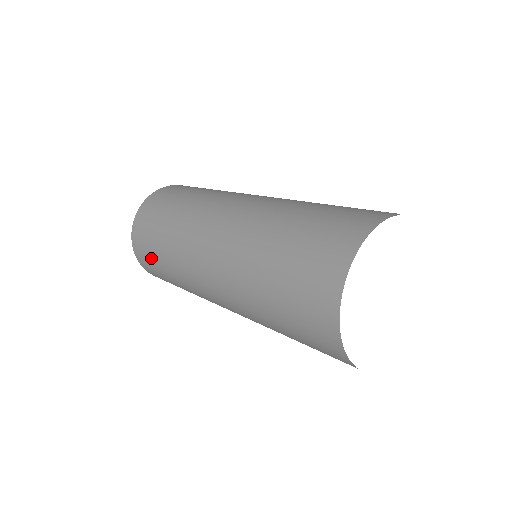
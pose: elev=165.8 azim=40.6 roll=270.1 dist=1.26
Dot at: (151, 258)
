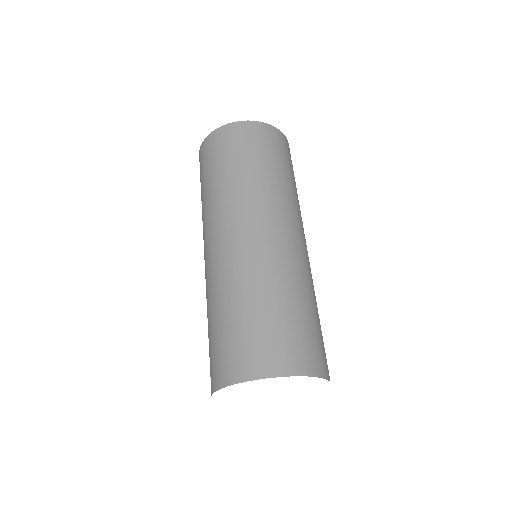
Dot at: occluded
